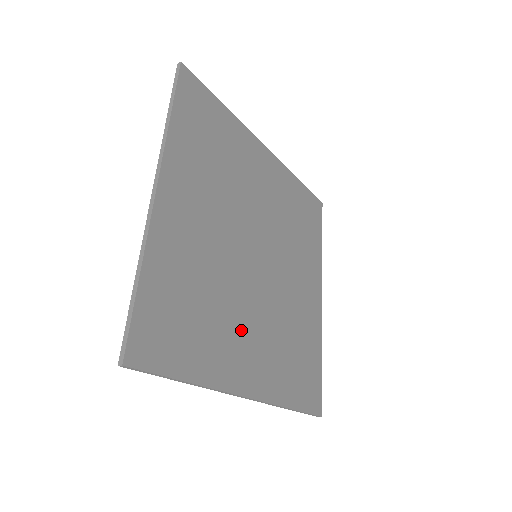
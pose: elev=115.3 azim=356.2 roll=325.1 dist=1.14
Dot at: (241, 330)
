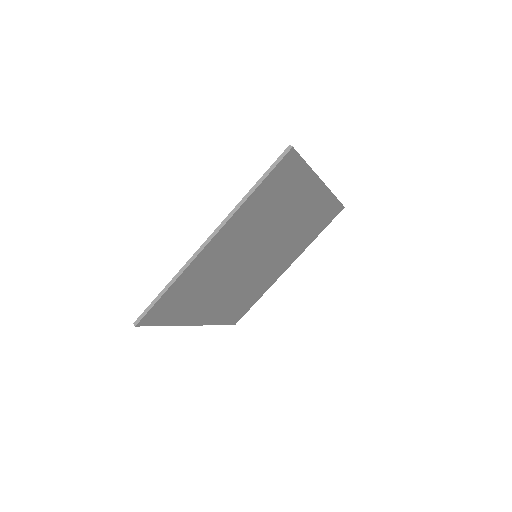
Dot at: (214, 298)
